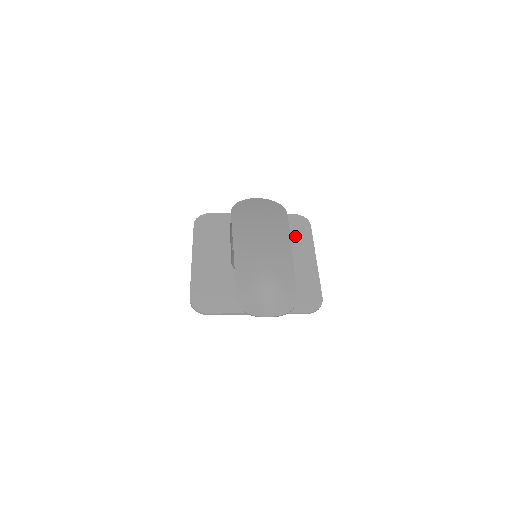
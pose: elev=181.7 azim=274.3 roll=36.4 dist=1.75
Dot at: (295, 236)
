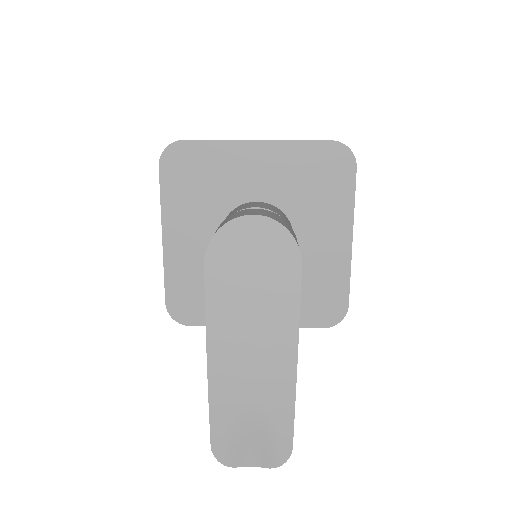
Dot at: (326, 192)
